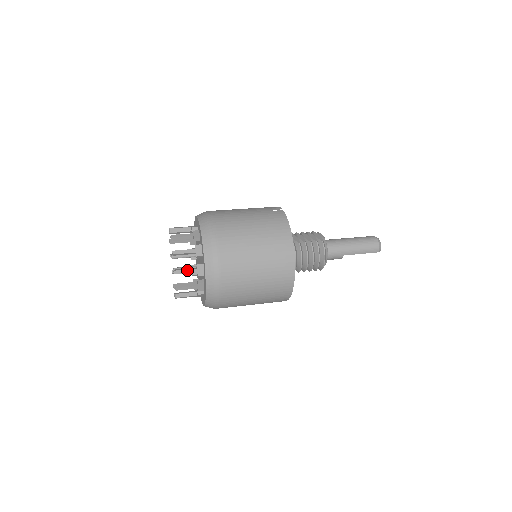
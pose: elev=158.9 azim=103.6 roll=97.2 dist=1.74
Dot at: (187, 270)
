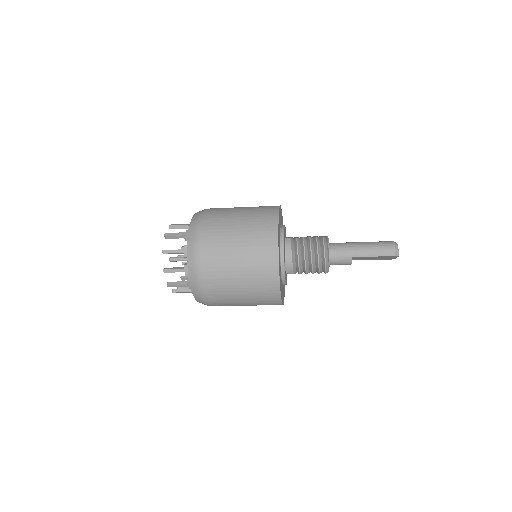
Dot at: (174, 250)
